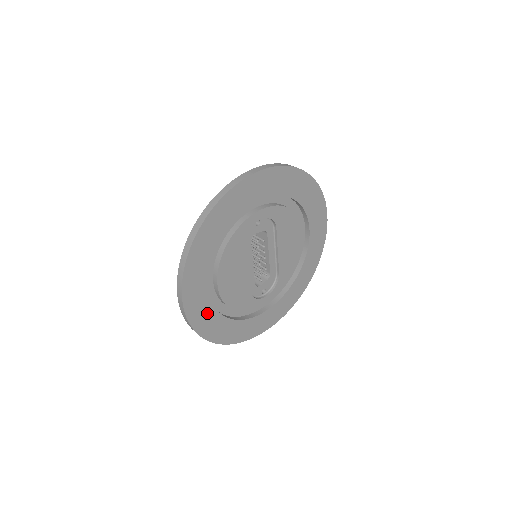
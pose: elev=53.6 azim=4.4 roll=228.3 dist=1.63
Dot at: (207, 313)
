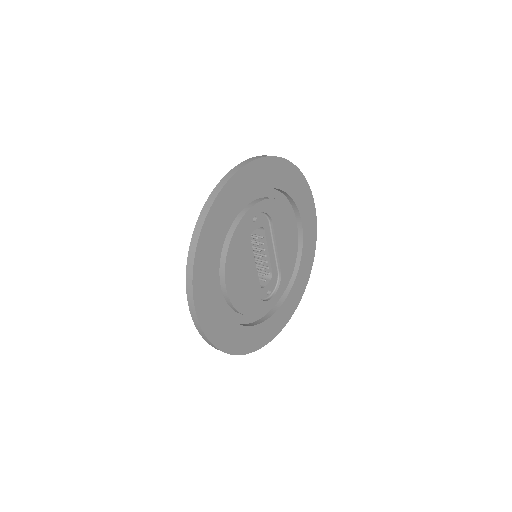
Dot at: (220, 321)
